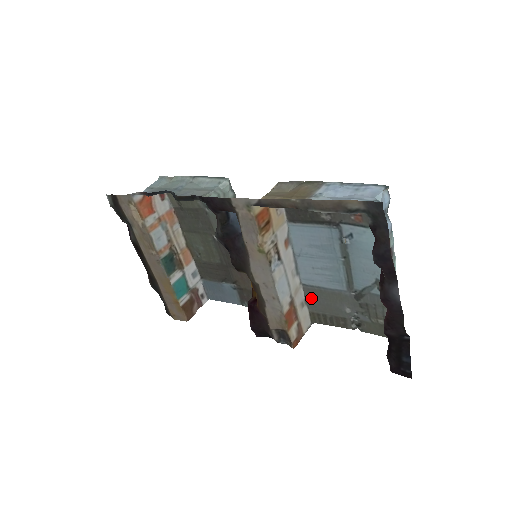
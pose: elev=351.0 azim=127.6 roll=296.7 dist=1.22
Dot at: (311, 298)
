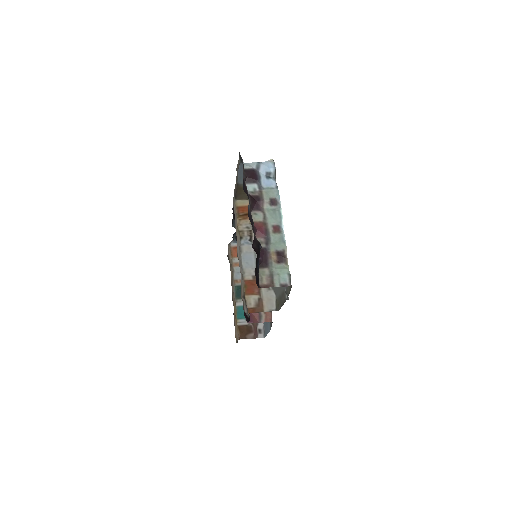
Dot at: occluded
